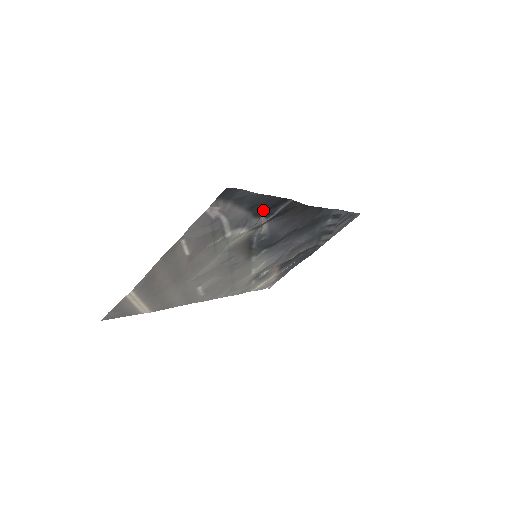
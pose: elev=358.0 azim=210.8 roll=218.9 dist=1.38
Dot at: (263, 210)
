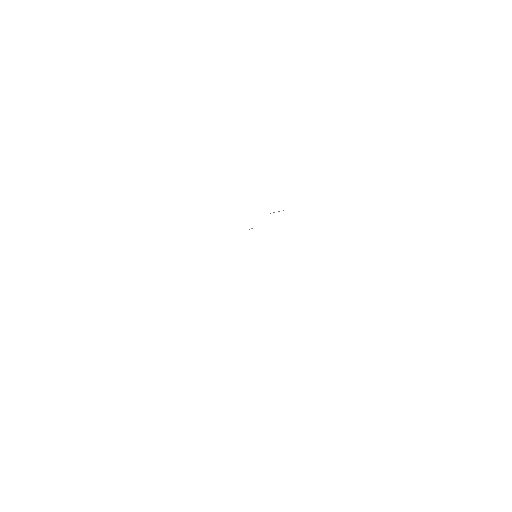
Dot at: occluded
